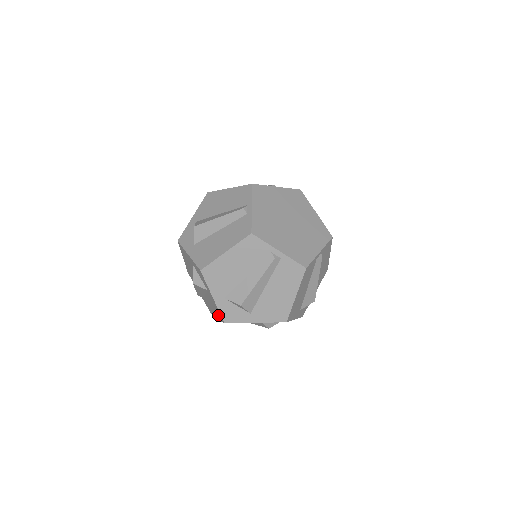
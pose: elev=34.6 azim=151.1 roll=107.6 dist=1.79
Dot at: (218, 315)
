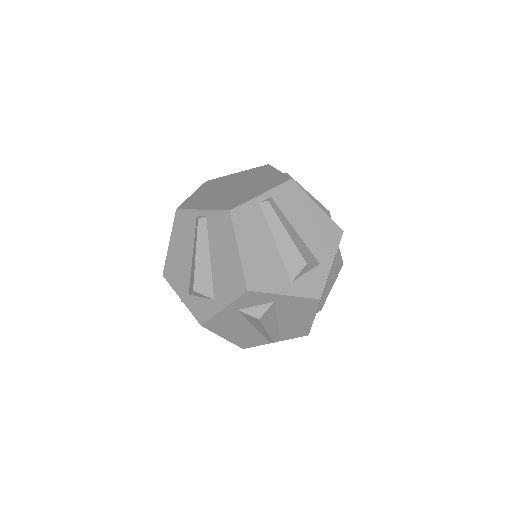
Dot at: occluded
